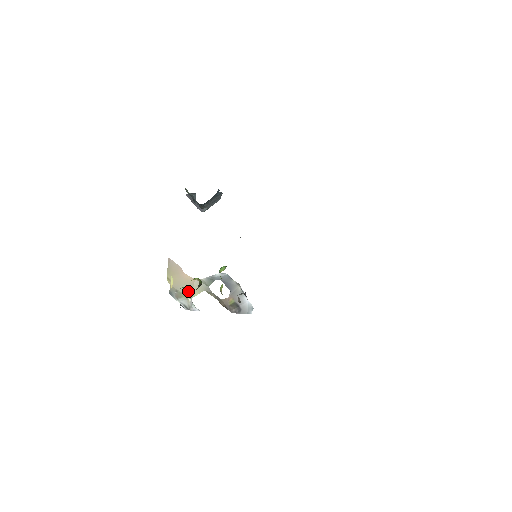
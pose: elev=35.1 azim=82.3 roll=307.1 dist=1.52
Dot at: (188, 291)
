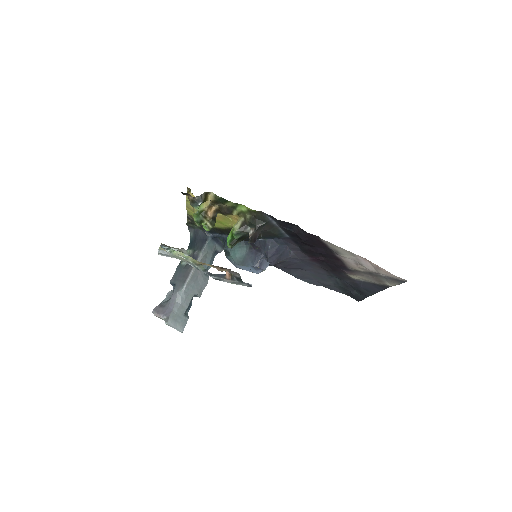
Dot at: (181, 253)
